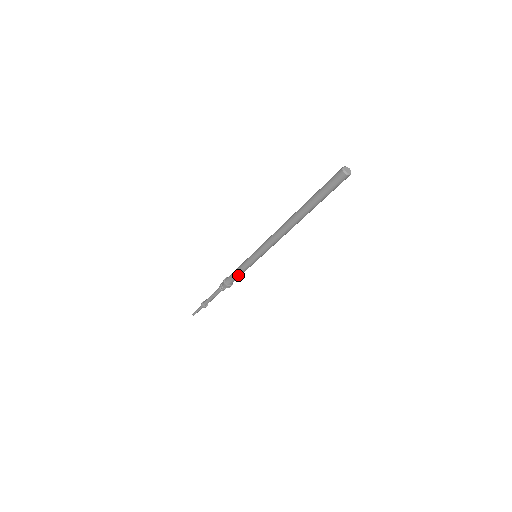
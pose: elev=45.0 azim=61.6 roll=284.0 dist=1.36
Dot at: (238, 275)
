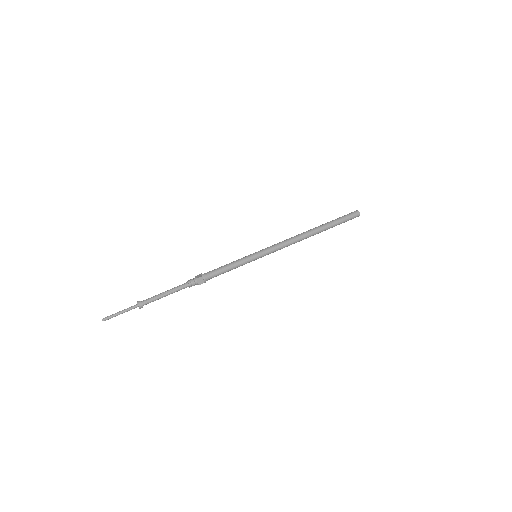
Dot at: (226, 270)
